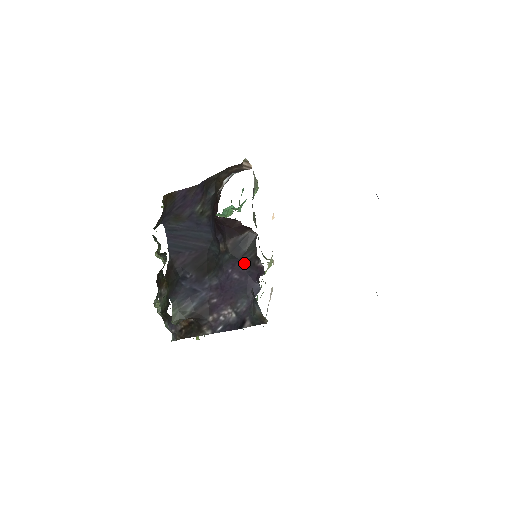
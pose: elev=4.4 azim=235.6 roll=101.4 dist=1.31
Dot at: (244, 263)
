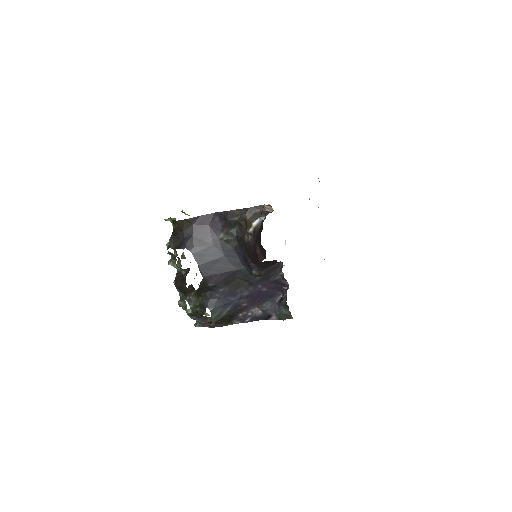
Dot at: (272, 281)
